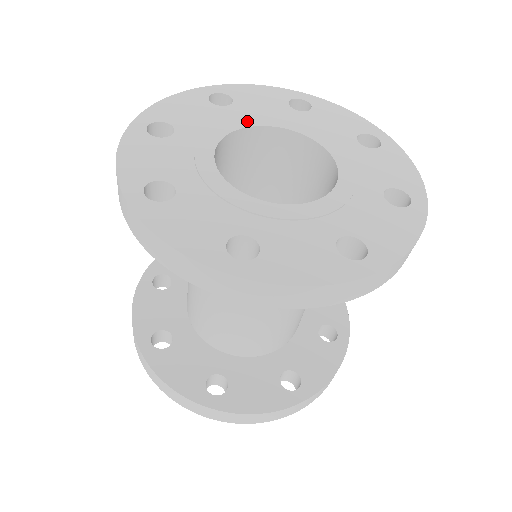
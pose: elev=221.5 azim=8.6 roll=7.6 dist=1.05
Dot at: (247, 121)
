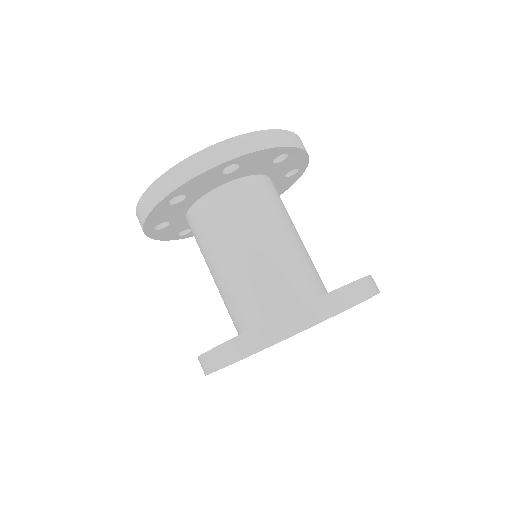
Dot at: occluded
